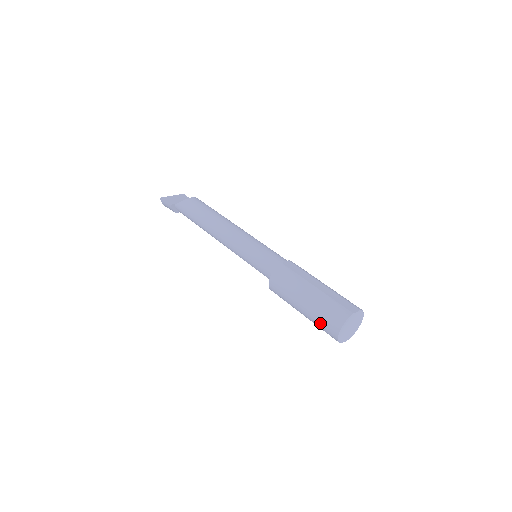
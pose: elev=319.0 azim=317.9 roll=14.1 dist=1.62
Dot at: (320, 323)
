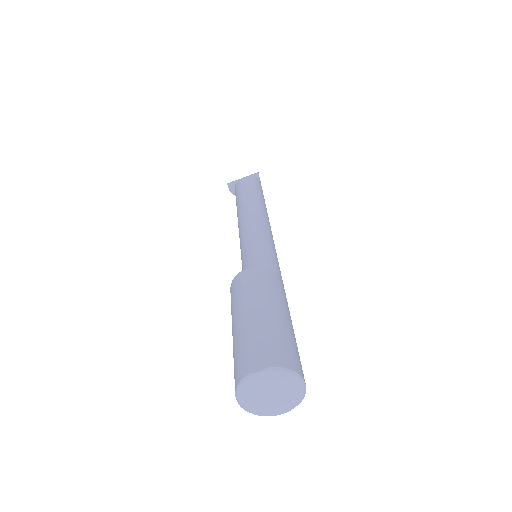
Dot at: occluded
